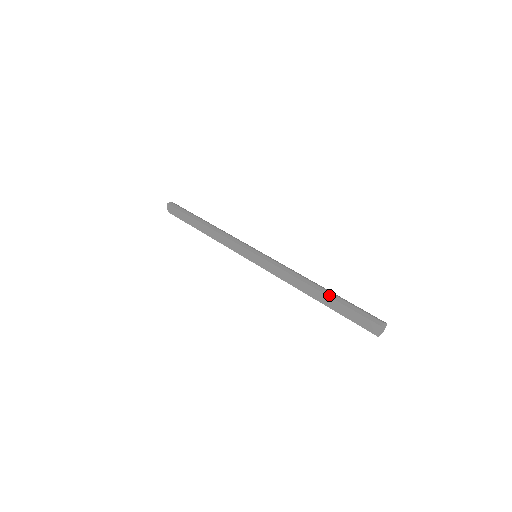
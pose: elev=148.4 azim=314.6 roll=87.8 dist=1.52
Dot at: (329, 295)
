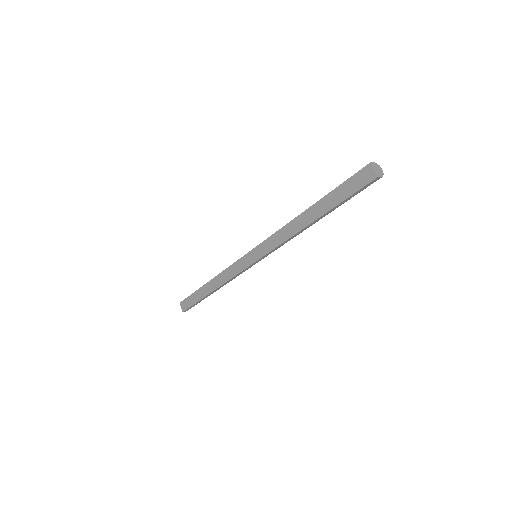
Dot at: (319, 200)
